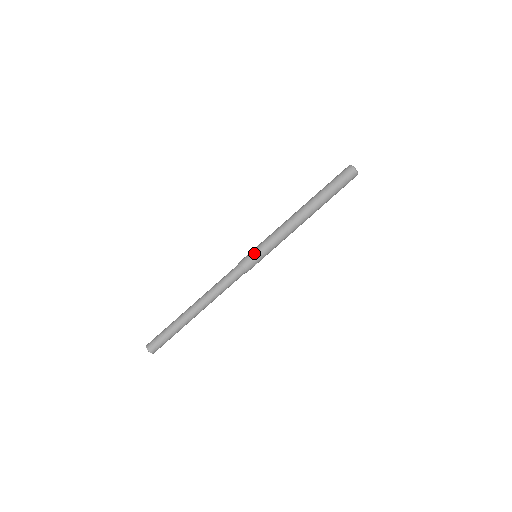
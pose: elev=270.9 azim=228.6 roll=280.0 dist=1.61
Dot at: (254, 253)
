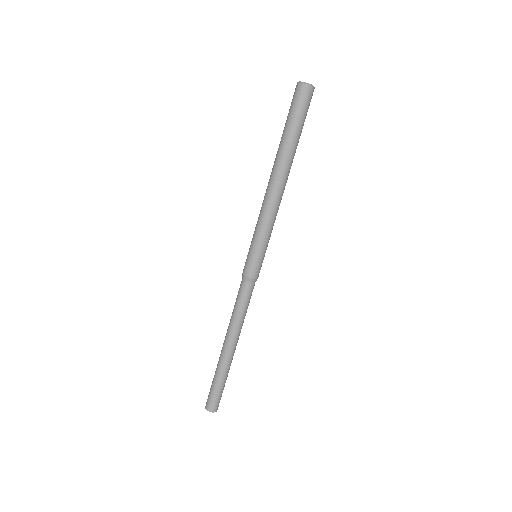
Dot at: (258, 258)
